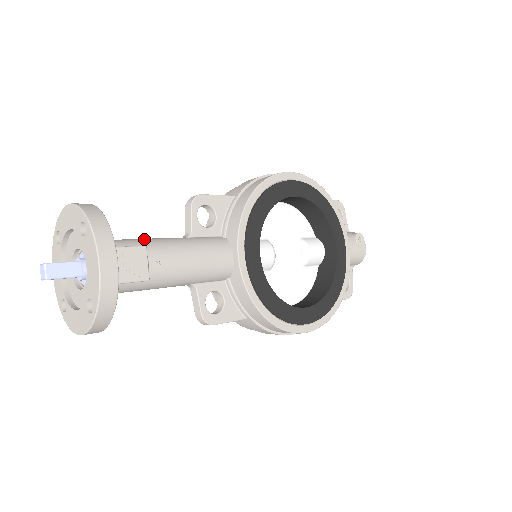
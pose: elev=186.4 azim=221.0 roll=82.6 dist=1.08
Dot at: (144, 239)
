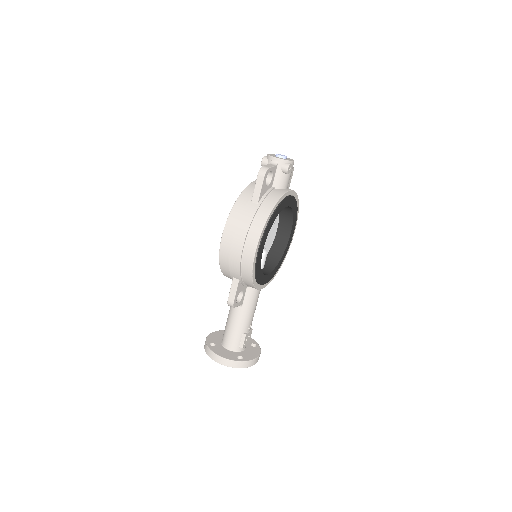
Dot at: (237, 329)
